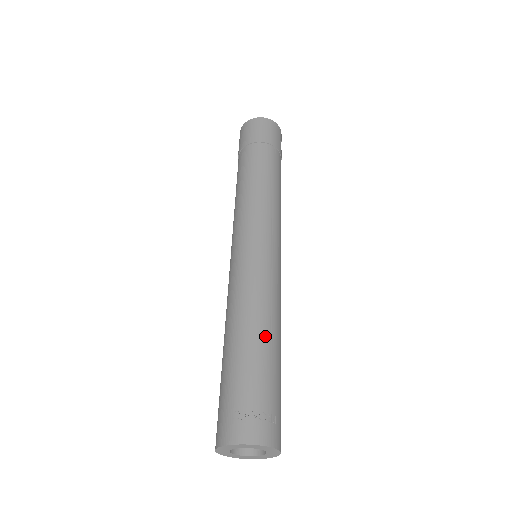
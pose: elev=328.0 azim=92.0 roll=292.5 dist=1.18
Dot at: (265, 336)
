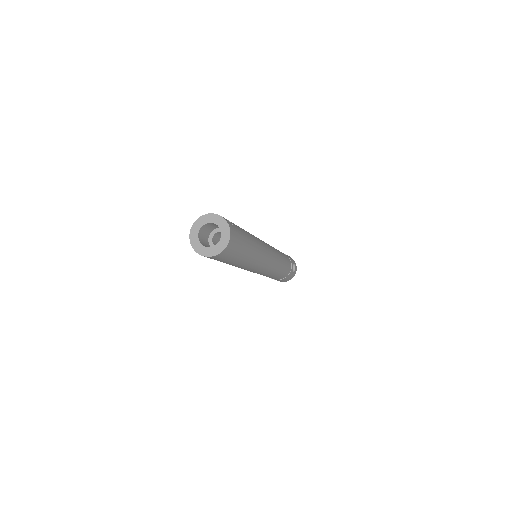
Dot at: occluded
